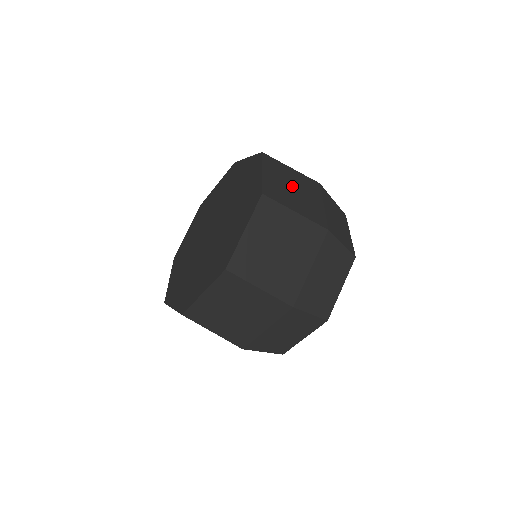
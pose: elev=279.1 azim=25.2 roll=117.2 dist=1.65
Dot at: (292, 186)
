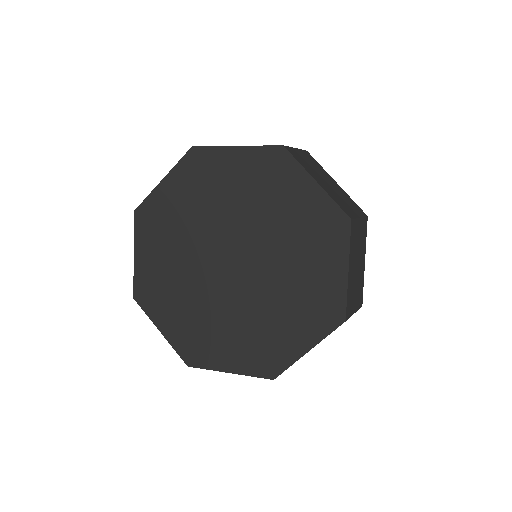
Dot at: (357, 262)
